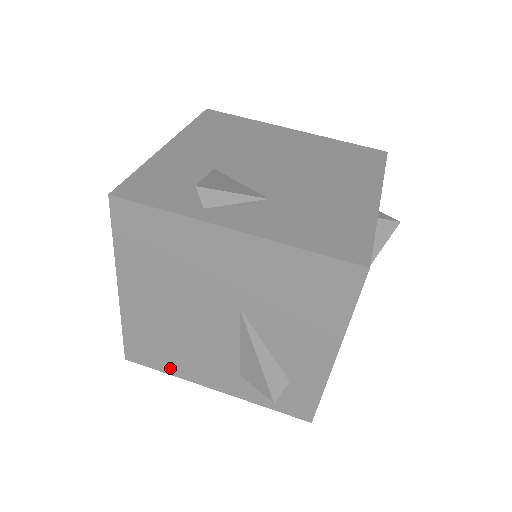
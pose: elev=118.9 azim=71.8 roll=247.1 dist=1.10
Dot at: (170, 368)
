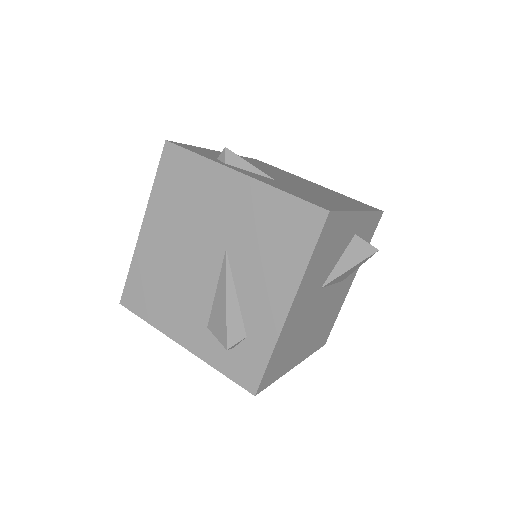
Dot at: (152, 316)
